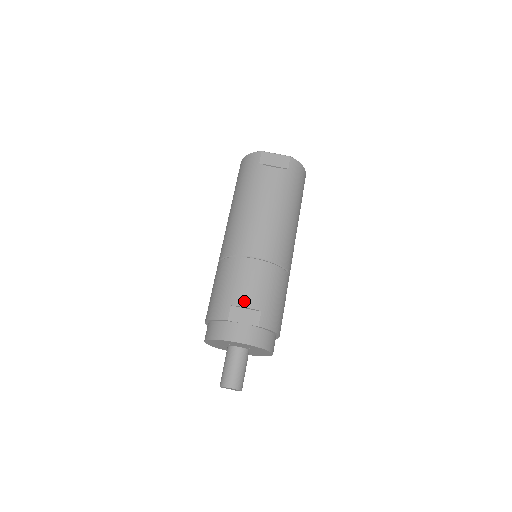
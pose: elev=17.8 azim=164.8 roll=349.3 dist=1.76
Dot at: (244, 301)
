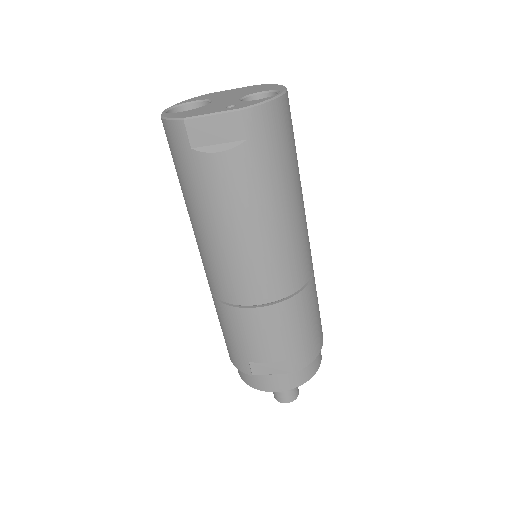
Dot at: (262, 357)
